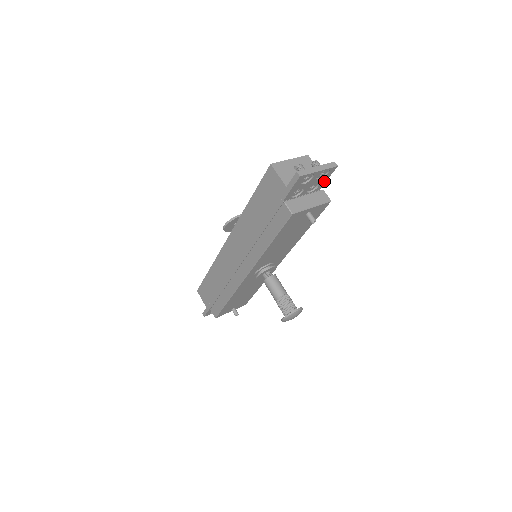
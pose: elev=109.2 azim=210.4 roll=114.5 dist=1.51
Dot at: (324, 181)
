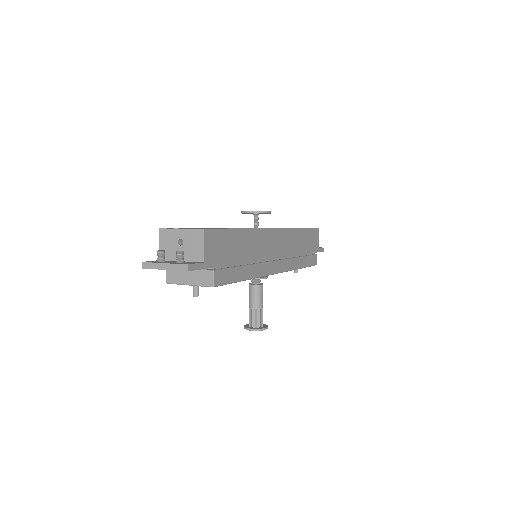
Dot at: (201, 268)
